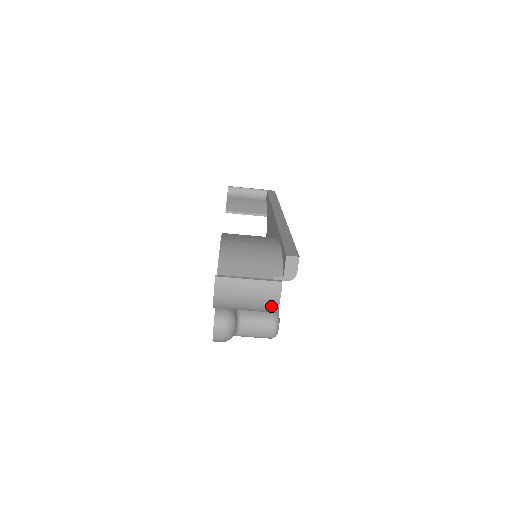
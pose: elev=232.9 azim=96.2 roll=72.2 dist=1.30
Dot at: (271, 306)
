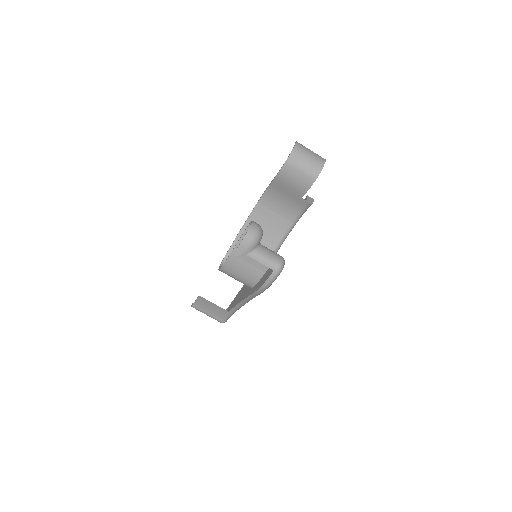
Dot at: (320, 163)
